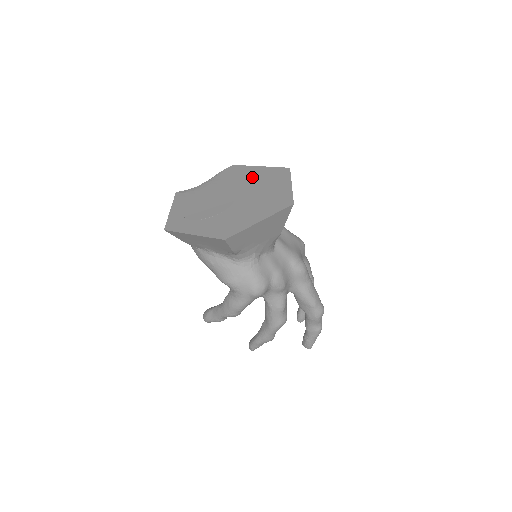
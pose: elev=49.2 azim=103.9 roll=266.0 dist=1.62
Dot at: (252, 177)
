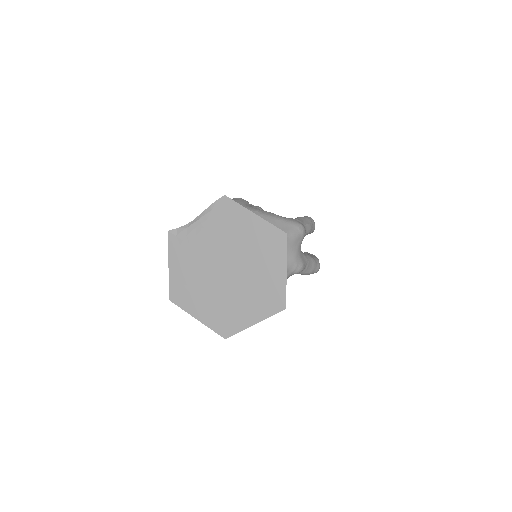
Dot at: (246, 236)
